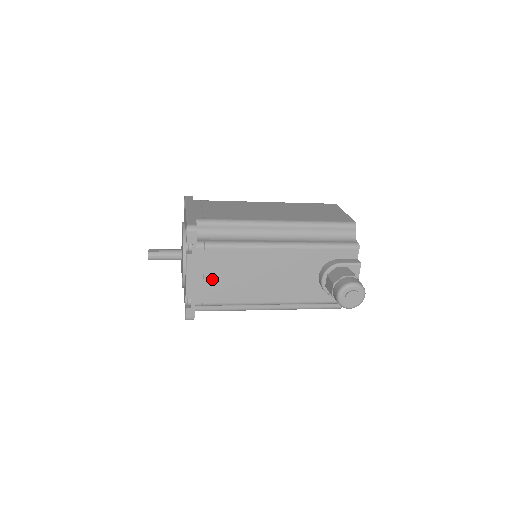
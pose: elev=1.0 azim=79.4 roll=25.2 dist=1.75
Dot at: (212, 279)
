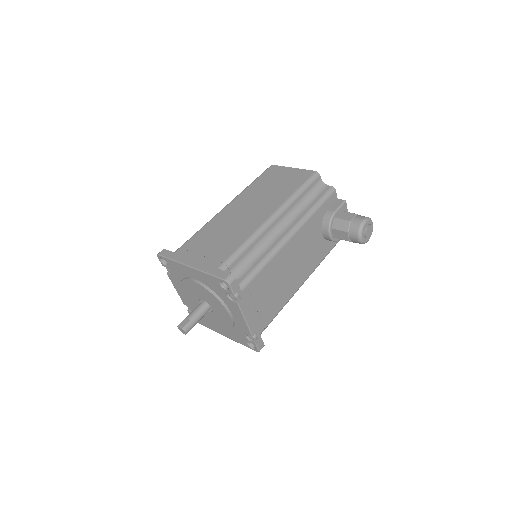
Dot at: (262, 304)
